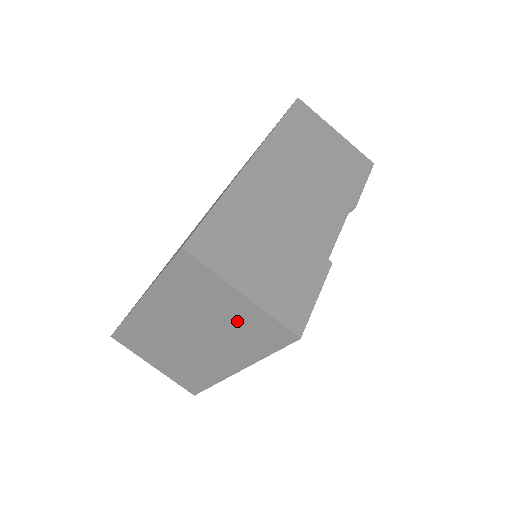
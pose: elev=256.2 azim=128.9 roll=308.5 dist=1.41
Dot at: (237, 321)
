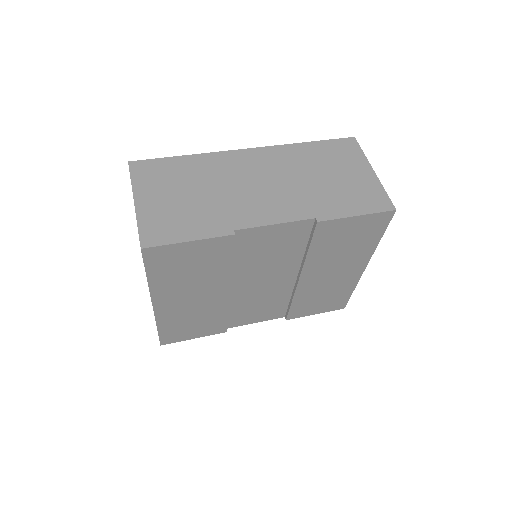
Dot at: occluded
